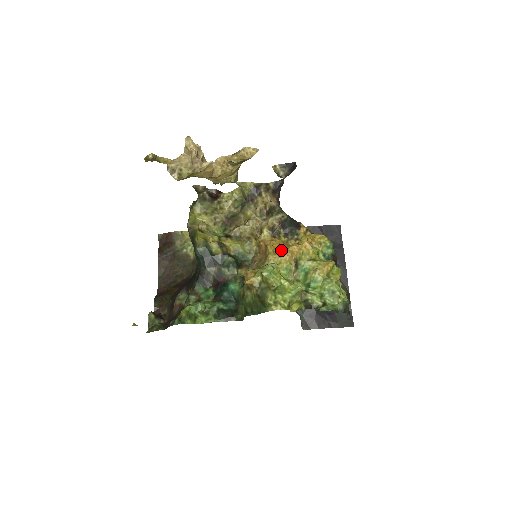
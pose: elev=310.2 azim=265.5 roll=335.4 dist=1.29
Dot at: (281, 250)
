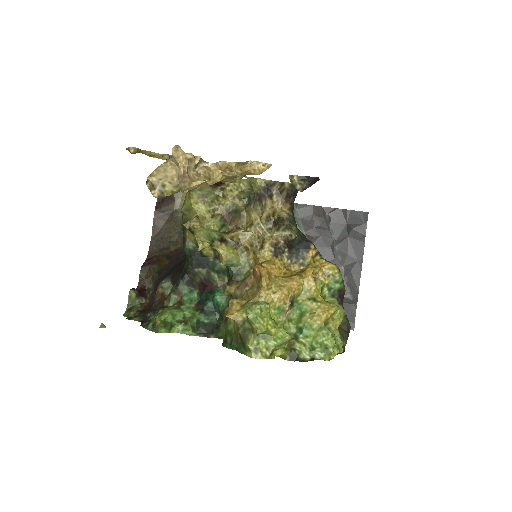
Dot at: (278, 282)
